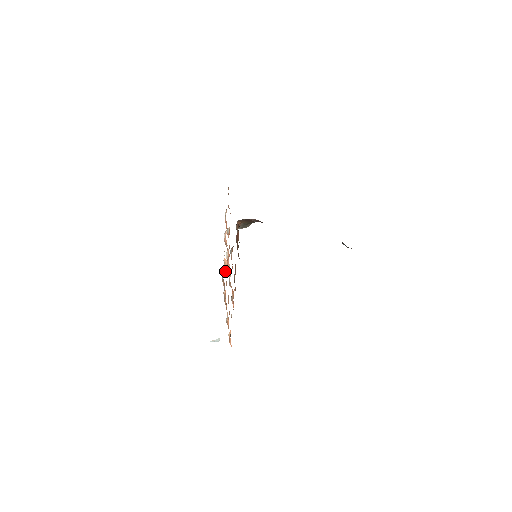
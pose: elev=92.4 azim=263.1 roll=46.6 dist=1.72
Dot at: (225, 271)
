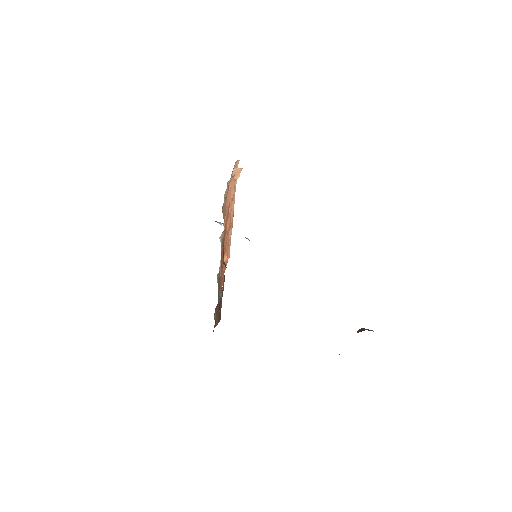
Dot at: occluded
